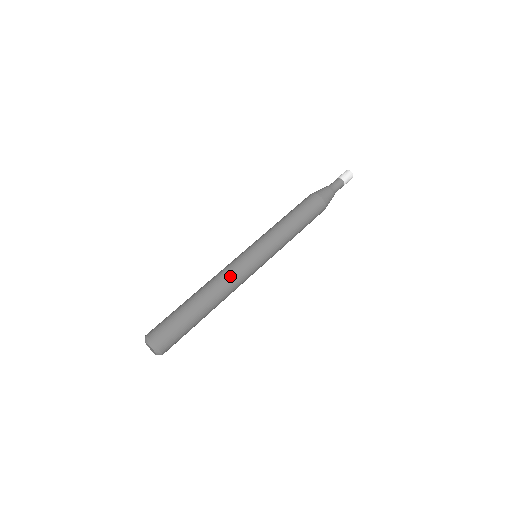
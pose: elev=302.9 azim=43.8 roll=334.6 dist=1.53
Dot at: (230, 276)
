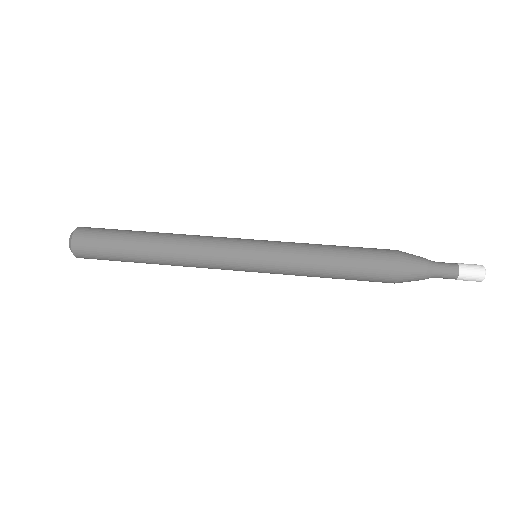
Dot at: (199, 258)
